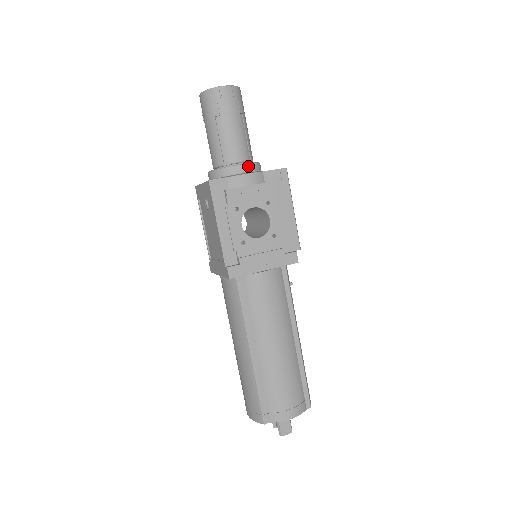
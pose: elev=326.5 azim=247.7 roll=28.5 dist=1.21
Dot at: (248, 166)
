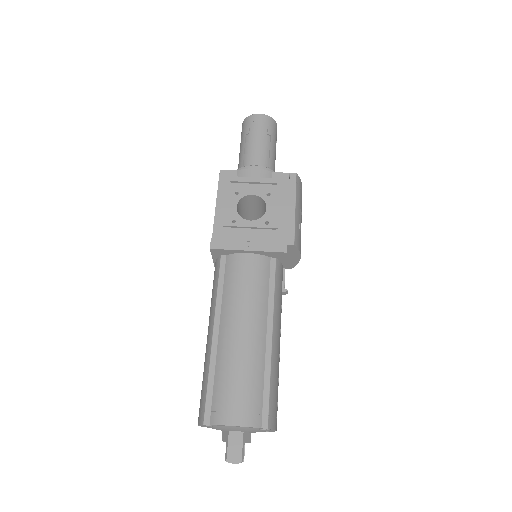
Dot at: (261, 168)
